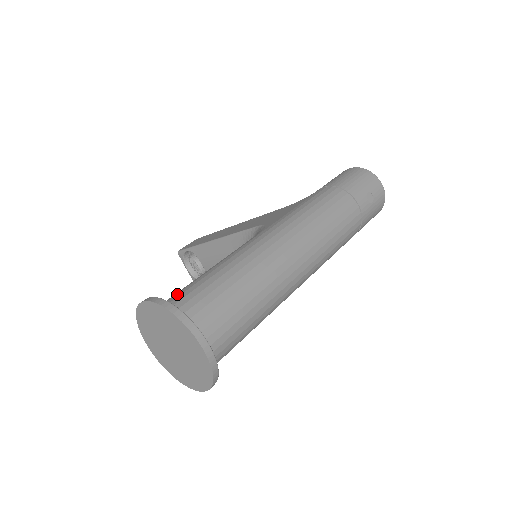
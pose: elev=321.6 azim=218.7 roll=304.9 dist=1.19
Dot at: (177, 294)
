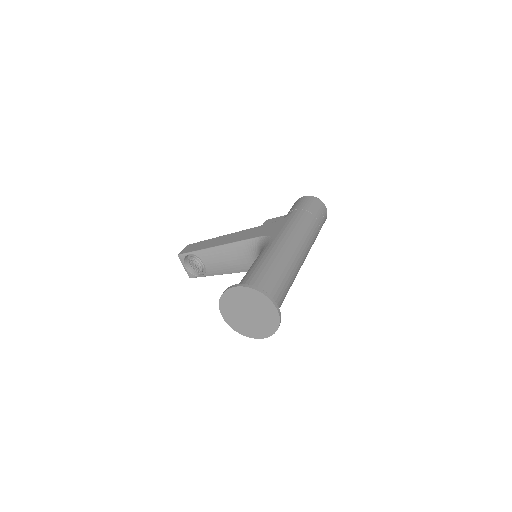
Dot at: (247, 282)
